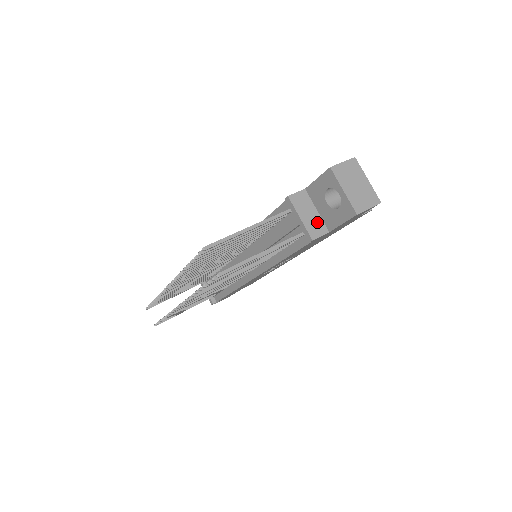
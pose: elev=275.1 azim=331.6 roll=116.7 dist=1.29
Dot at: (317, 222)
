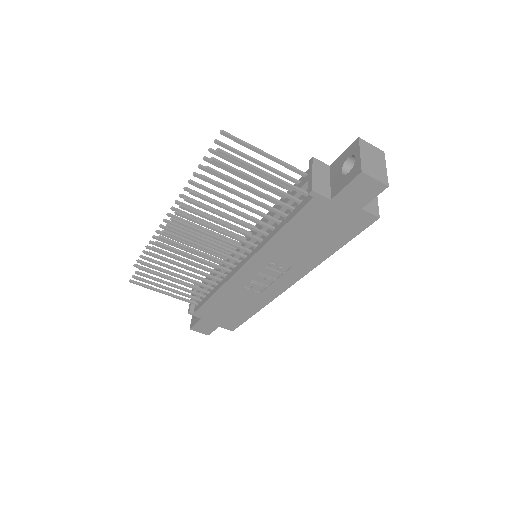
Dot at: (325, 187)
